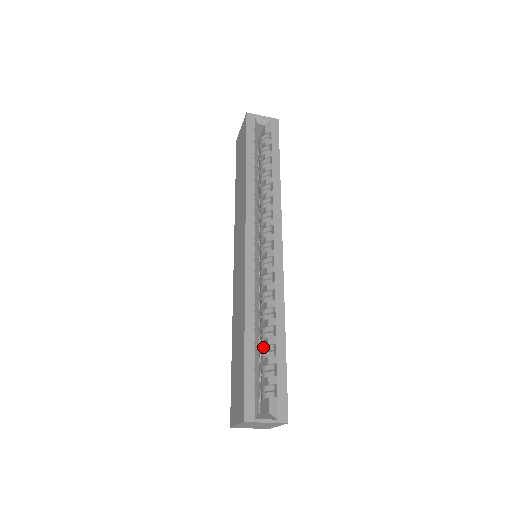
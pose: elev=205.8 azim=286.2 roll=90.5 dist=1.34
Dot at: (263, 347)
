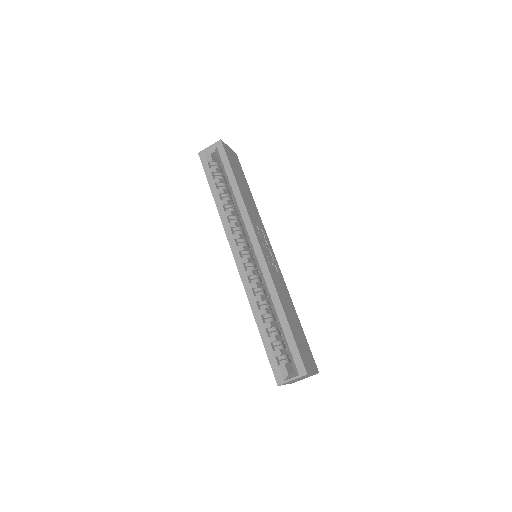
Dot at: (278, 326)
